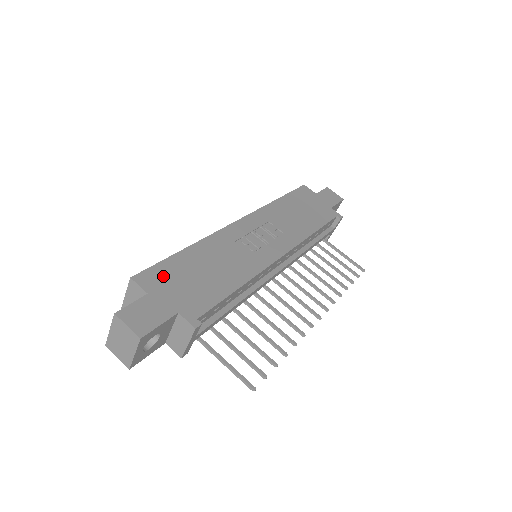
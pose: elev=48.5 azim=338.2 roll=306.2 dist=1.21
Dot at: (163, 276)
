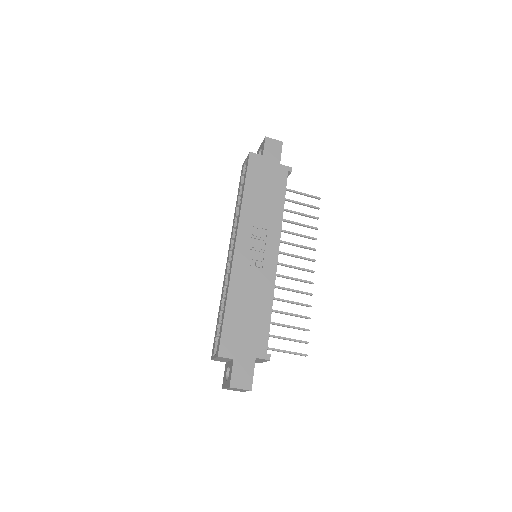
Dot at: (231, 339)
